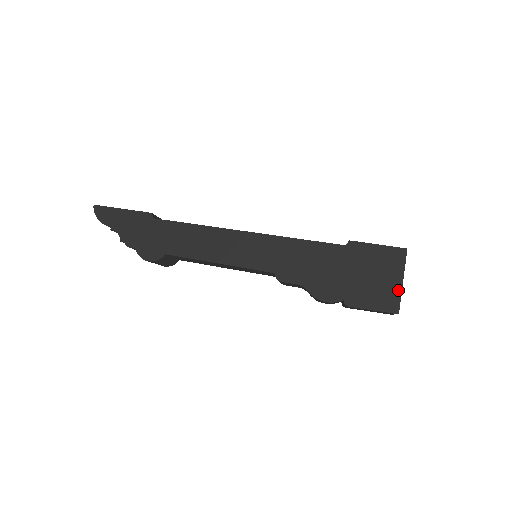
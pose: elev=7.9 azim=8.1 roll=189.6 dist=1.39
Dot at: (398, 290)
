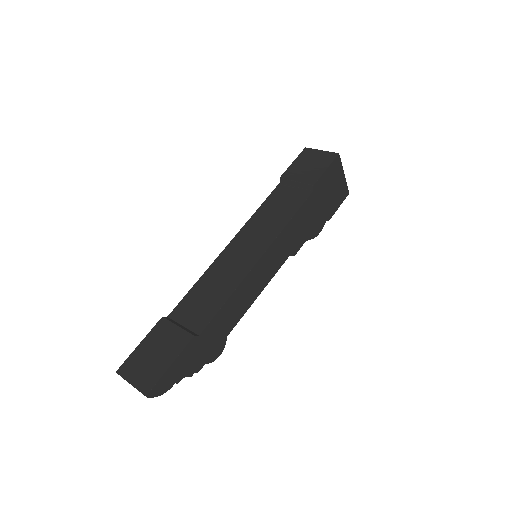
Dot at: (344, 182)
